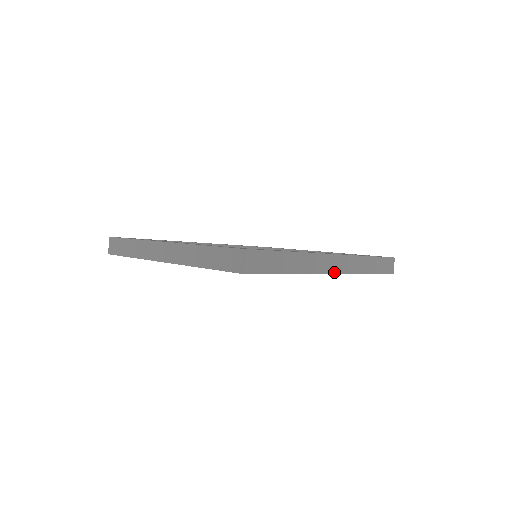
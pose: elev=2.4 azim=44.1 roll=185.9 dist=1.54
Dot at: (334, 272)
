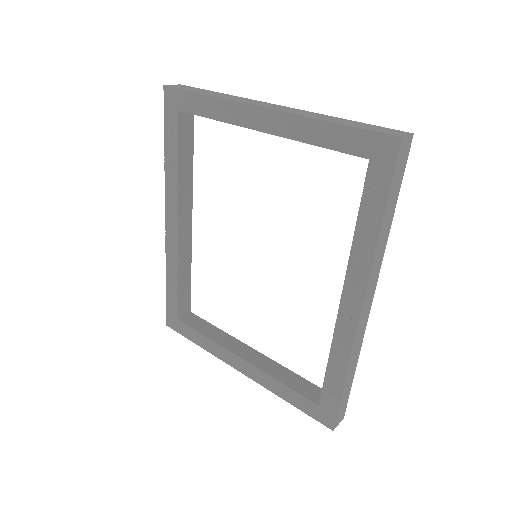
Dot at: (361, 312)
